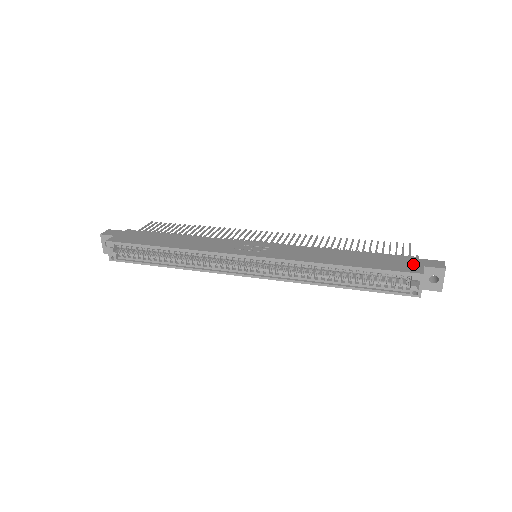
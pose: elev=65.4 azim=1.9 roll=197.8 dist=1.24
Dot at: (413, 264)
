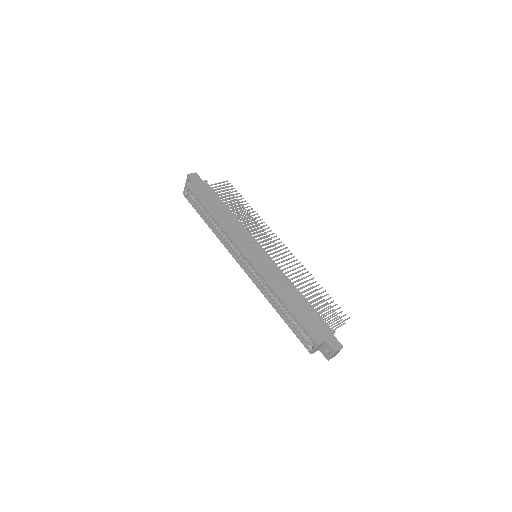
Dot at: (323, 334)
